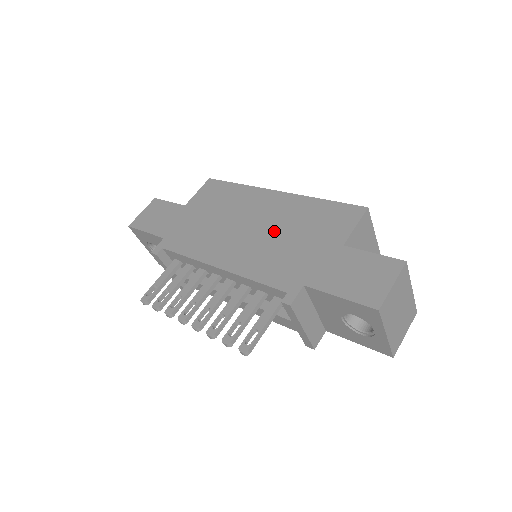
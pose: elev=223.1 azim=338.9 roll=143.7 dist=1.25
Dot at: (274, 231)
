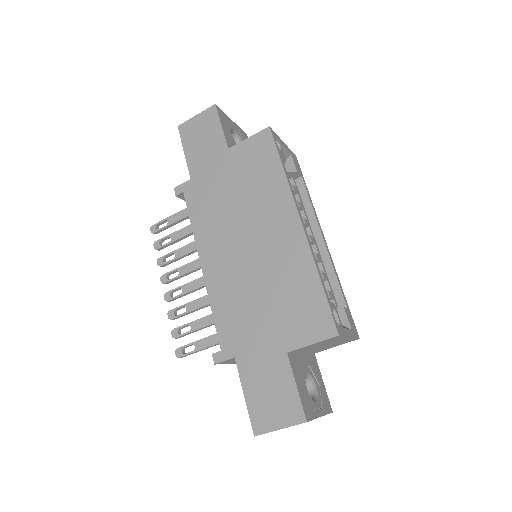
Dot at: (260, 274)
